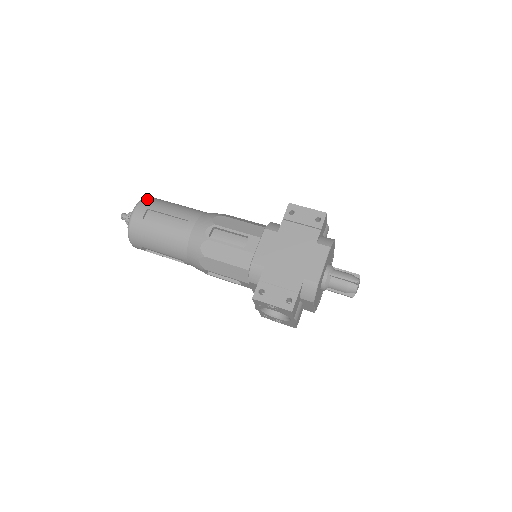
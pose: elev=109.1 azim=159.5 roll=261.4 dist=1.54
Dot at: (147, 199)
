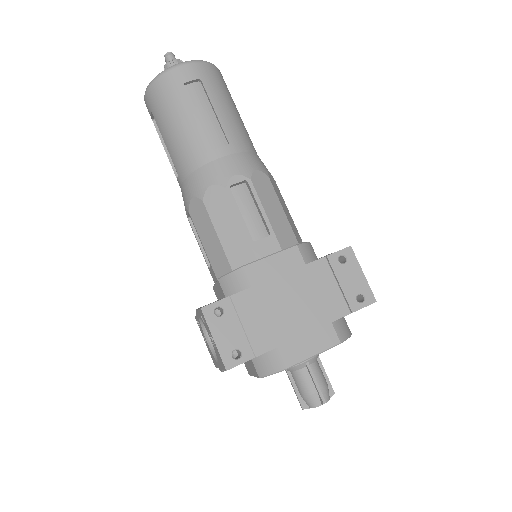
Dot at: (212, 67)
